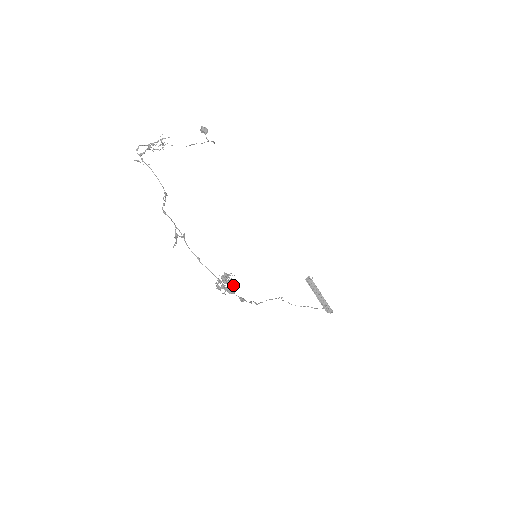
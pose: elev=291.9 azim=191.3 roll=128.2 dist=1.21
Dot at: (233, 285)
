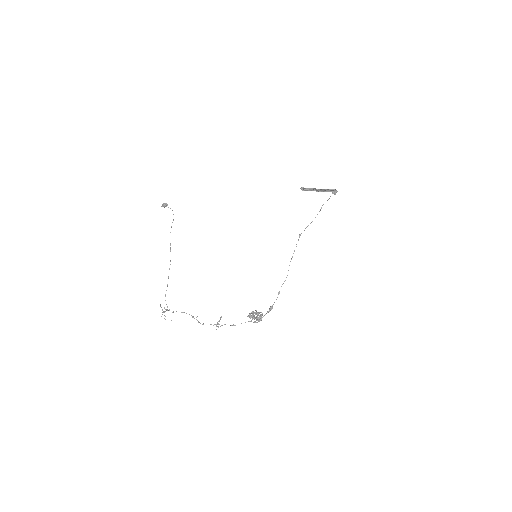
Dot at: occluded
